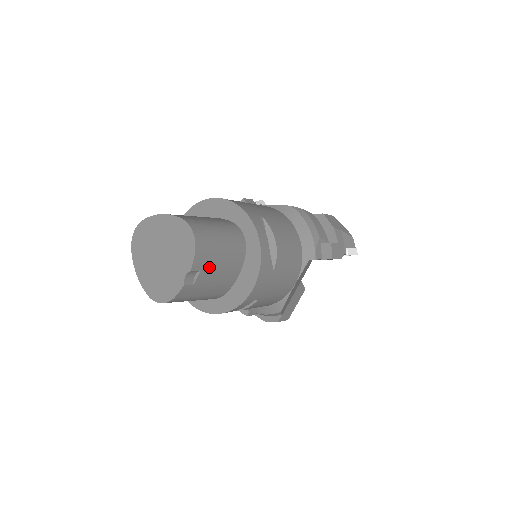
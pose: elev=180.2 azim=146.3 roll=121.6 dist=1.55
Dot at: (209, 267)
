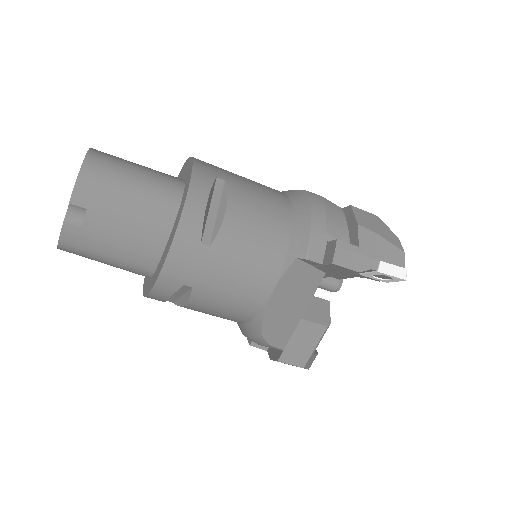
Dot at: (104, 210)
